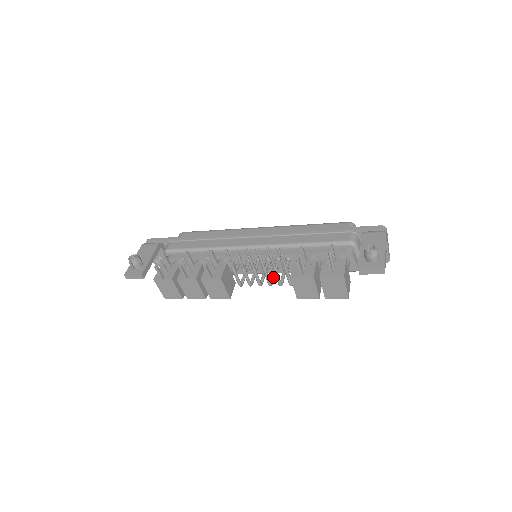
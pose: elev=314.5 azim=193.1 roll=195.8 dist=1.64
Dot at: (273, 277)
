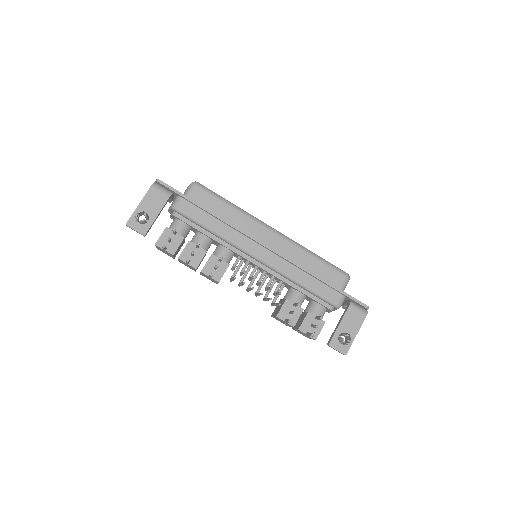
Dot at: (261, 287)
